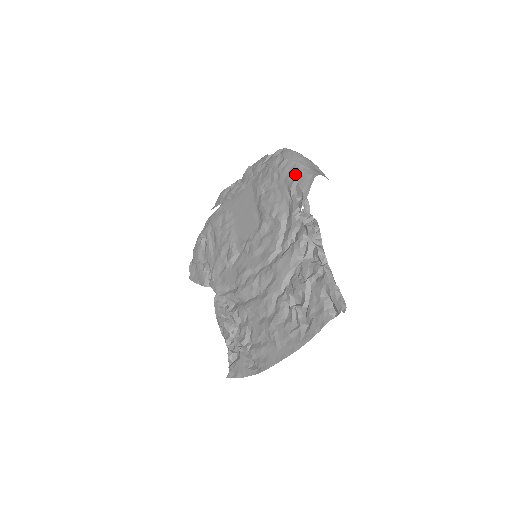
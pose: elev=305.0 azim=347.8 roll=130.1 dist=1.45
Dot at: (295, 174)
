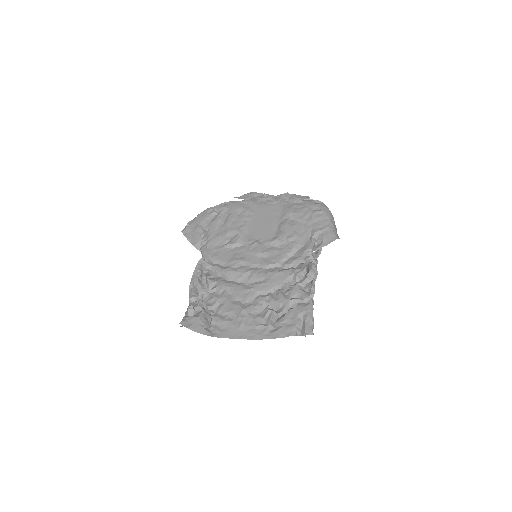
Dot at: (324, 226)
